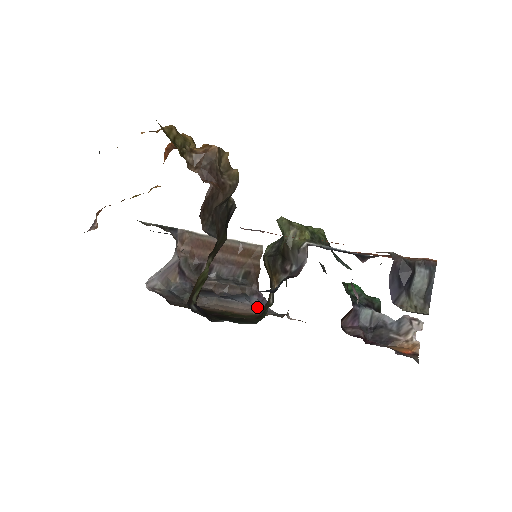
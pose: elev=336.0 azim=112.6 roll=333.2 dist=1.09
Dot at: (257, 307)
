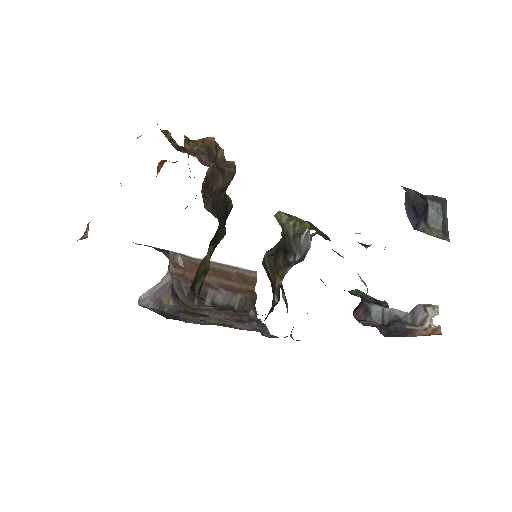
Dot at: (258, 329)
